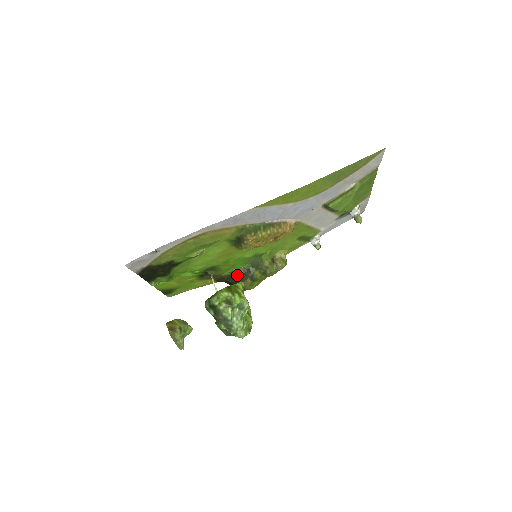
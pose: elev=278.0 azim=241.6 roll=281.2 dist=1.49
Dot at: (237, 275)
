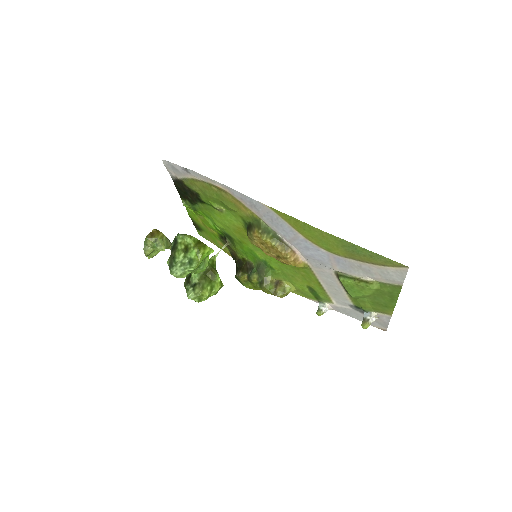
Dot at: (244, 264)
